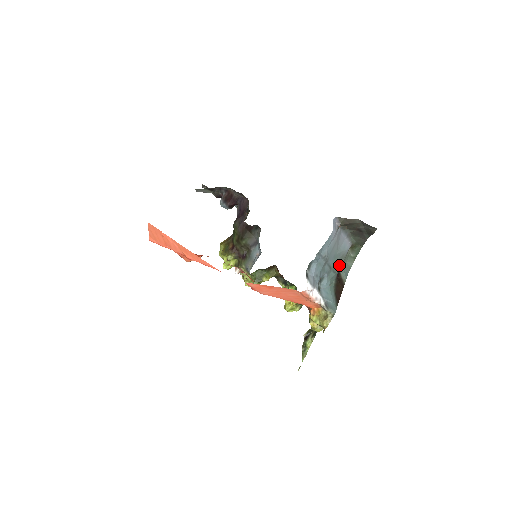
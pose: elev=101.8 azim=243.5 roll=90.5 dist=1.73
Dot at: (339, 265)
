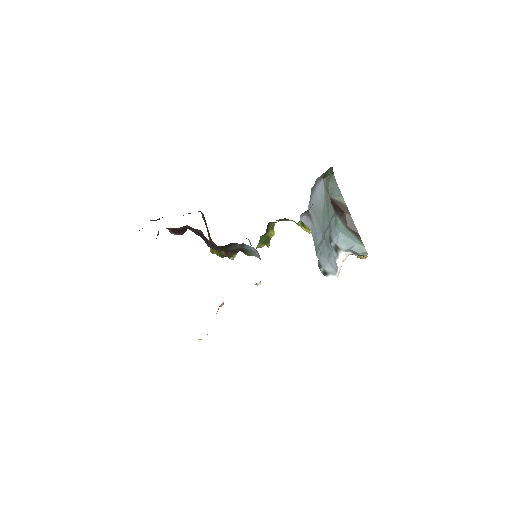
Dot at: (329, 205)
